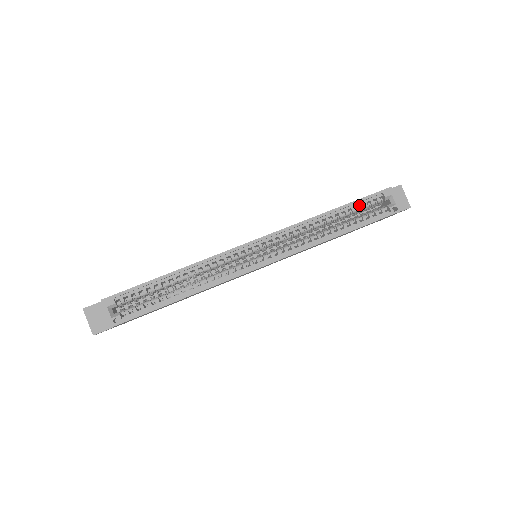
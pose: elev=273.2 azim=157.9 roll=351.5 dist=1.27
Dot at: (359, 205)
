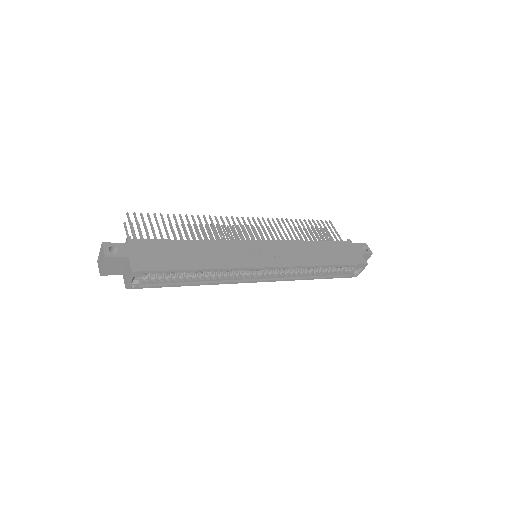
Dot at: (343, 266)
